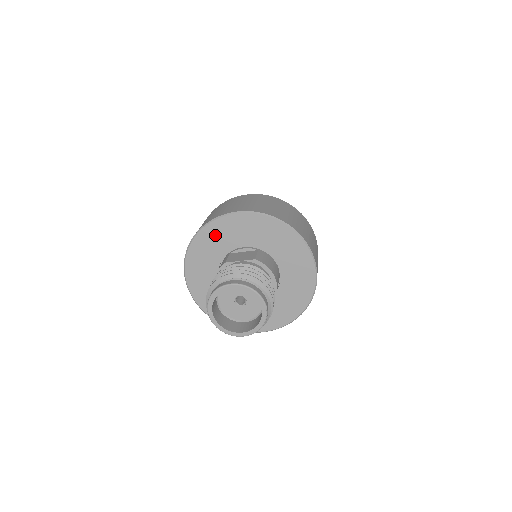
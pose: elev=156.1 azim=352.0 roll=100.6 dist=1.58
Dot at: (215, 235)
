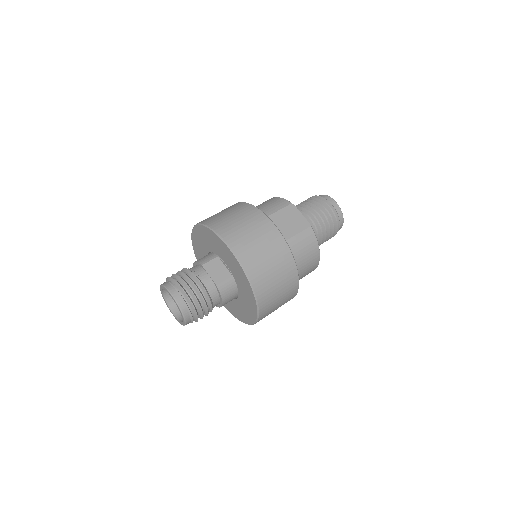
Dot at: (215, 240)
